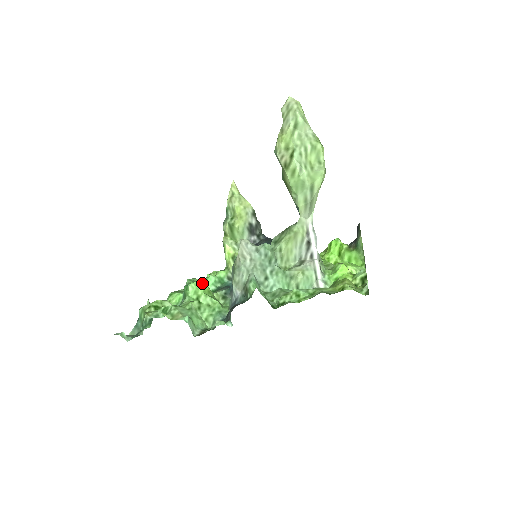
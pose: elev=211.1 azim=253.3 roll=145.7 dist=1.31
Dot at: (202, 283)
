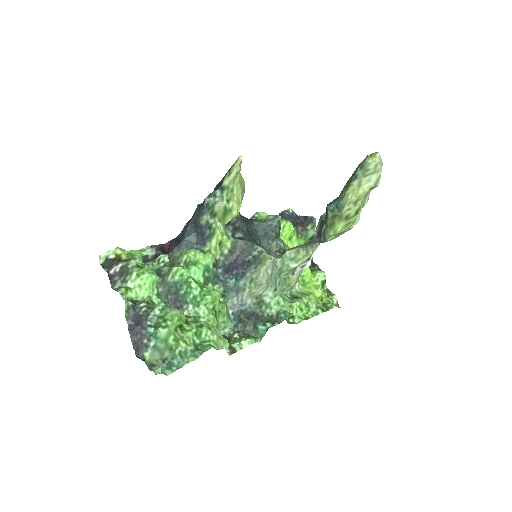
Dot at: occluded
